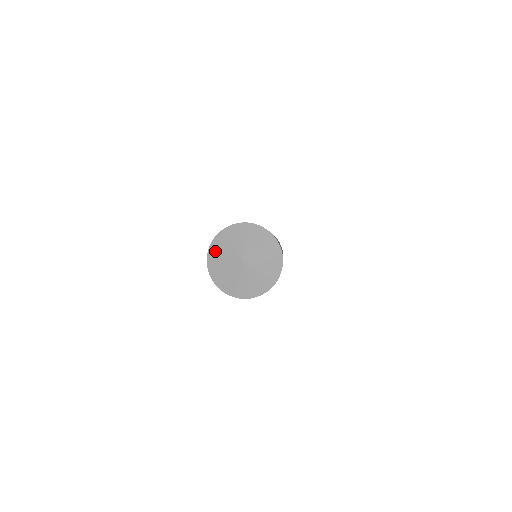
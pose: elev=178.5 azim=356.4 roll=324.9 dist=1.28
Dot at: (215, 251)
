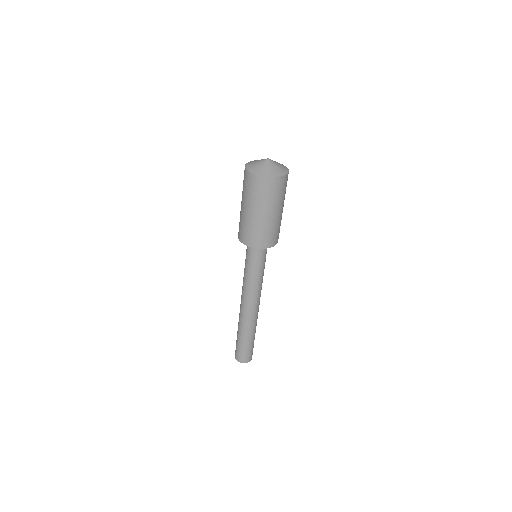
Dot at: (250, 167)
